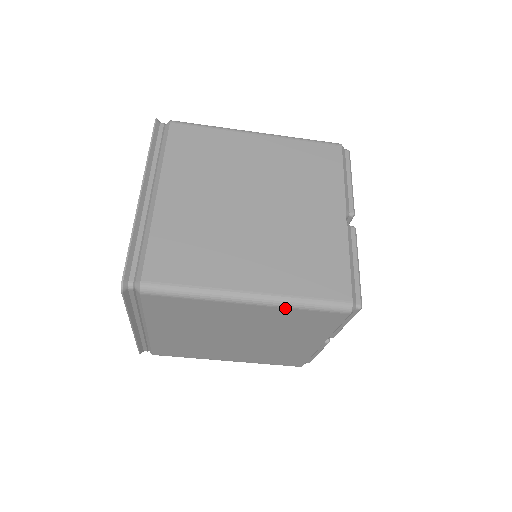
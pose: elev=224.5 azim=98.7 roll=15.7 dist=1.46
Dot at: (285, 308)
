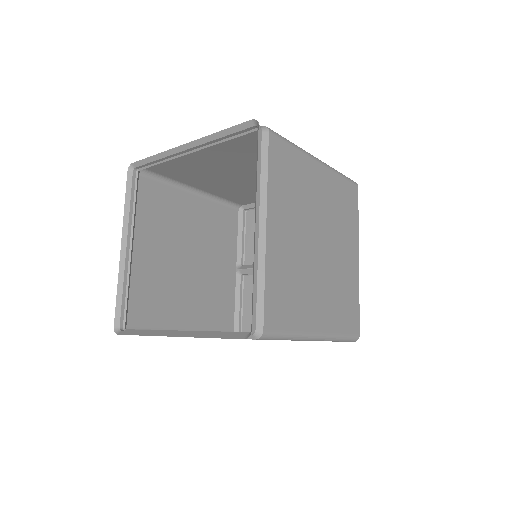
Dot at: occluded
